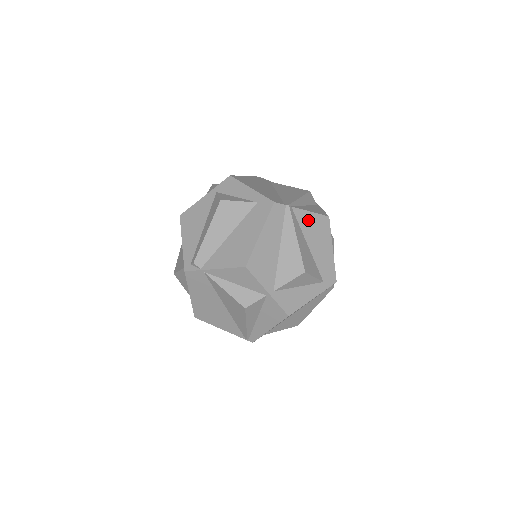
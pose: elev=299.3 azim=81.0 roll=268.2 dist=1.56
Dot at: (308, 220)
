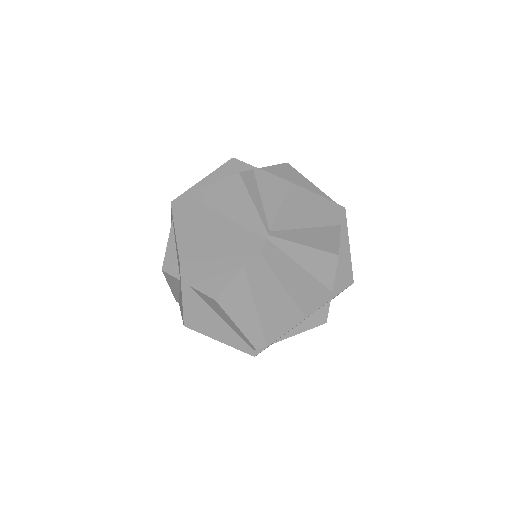
Dot at: (287, 214)
